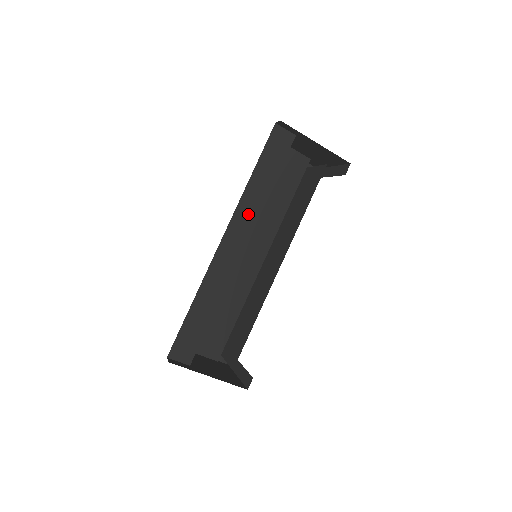
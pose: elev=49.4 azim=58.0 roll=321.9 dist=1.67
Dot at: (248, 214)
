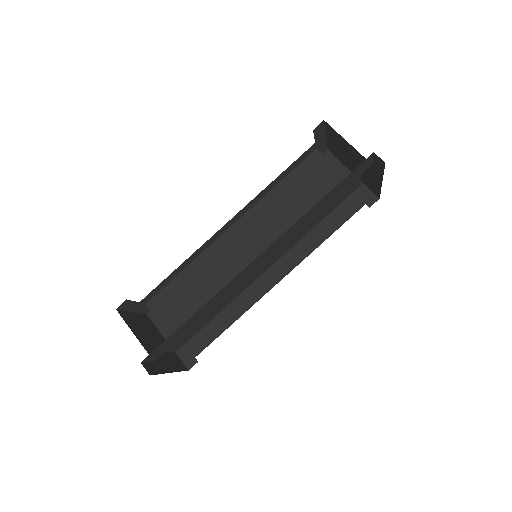
Dot at: (289, 234)
